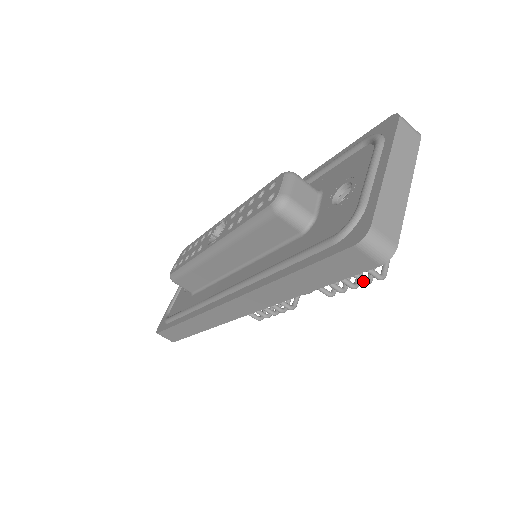
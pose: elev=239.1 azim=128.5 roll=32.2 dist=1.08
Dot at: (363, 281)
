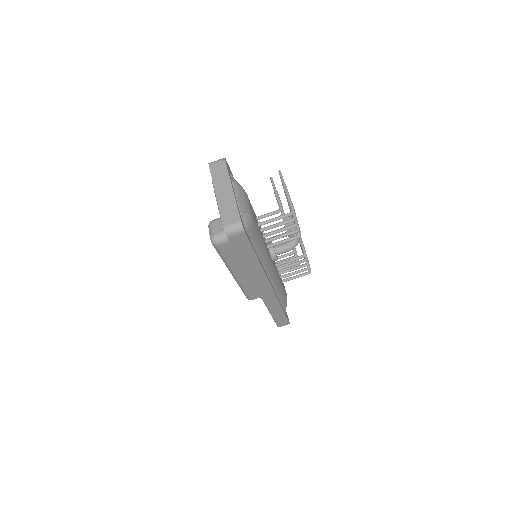
Dot at: (290, 221)
